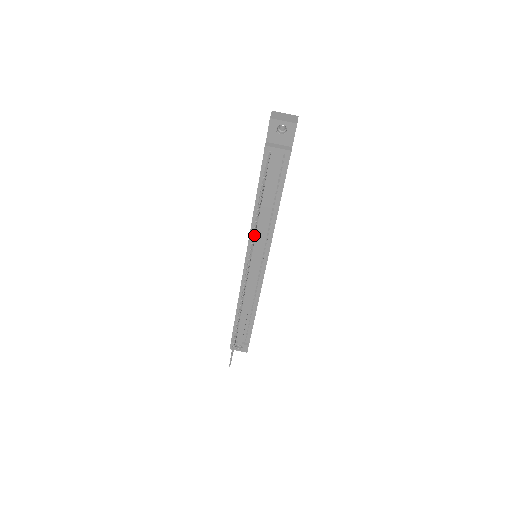
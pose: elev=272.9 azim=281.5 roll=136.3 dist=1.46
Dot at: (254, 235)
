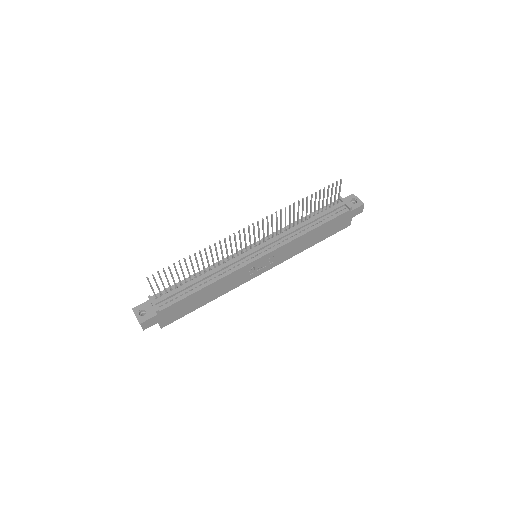
Dot at: occluded
